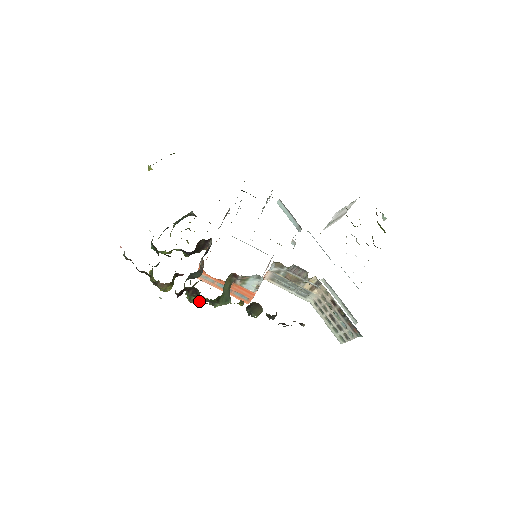
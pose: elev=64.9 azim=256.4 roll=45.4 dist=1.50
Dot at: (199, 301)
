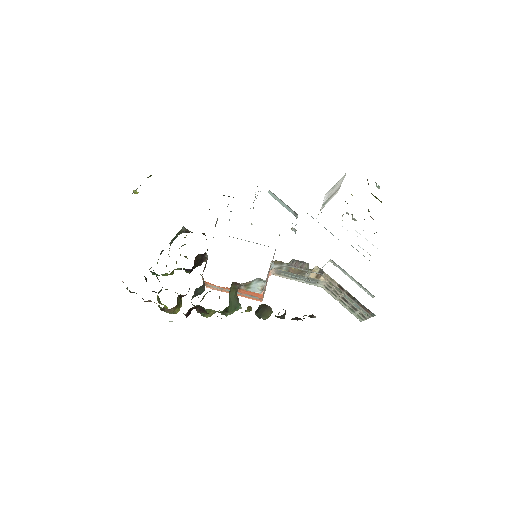
Dot at: (210, 314)
